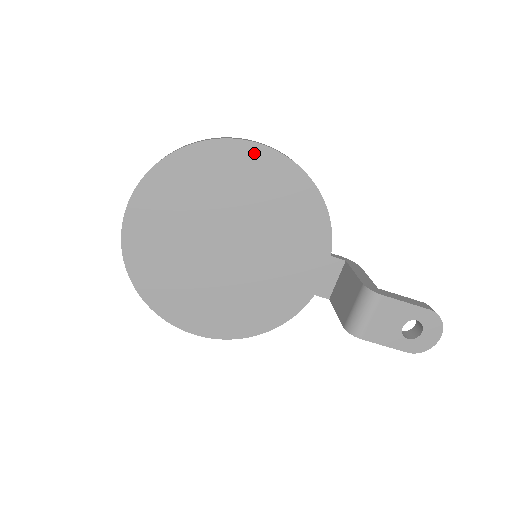
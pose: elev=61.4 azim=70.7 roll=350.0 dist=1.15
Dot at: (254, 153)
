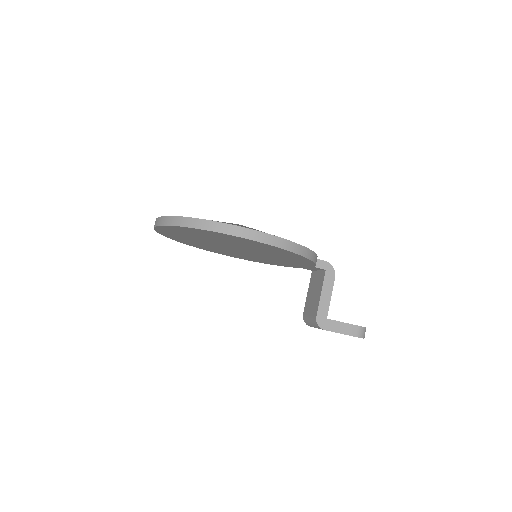
Dot at: (250, 241)
